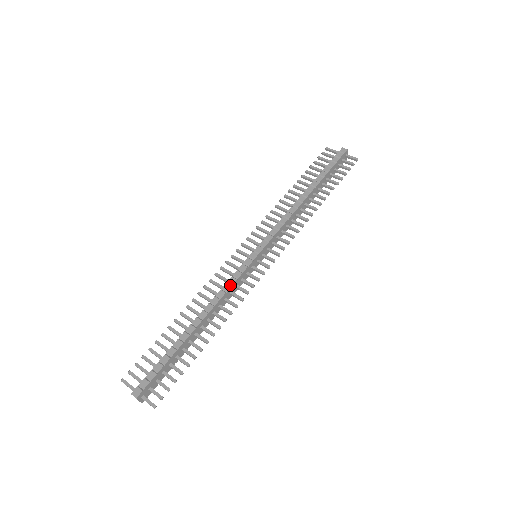
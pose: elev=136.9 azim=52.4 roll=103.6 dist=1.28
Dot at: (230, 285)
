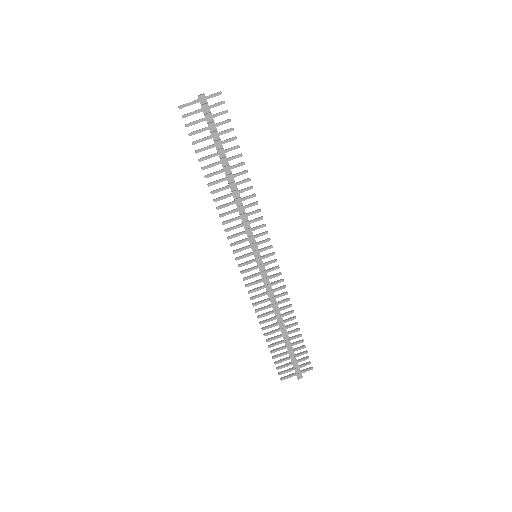
Dot at: (271, 292)
